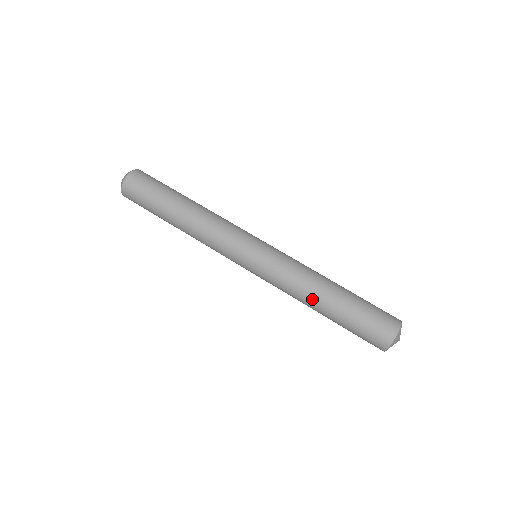
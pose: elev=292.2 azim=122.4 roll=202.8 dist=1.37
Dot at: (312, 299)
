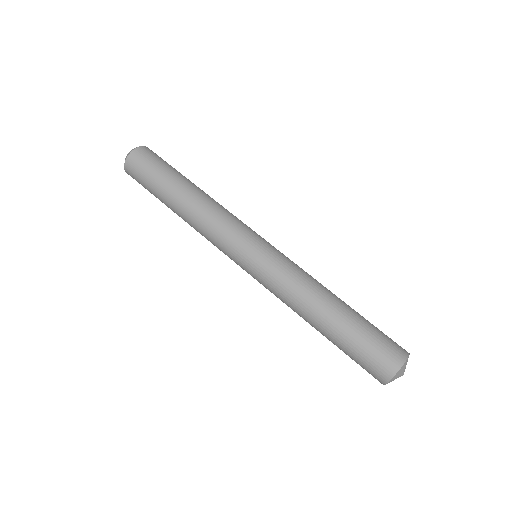
Dot at: (306, 318)
